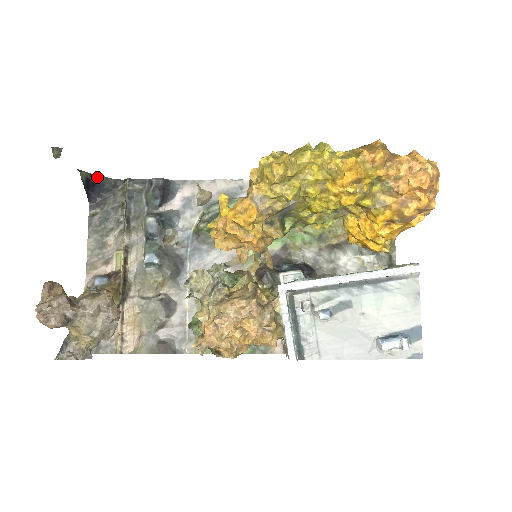
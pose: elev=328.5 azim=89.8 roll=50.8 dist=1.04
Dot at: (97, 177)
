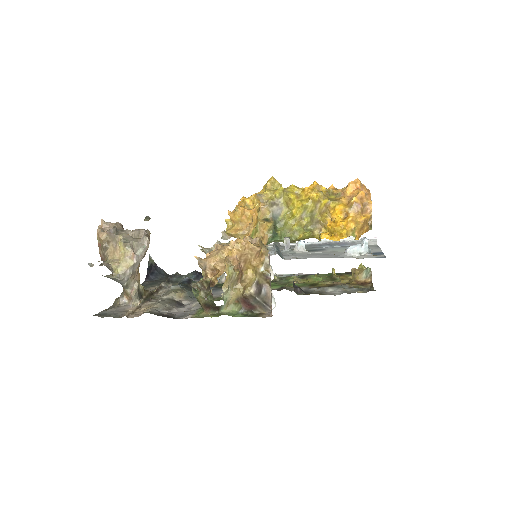
Dot at: (158, 268)
